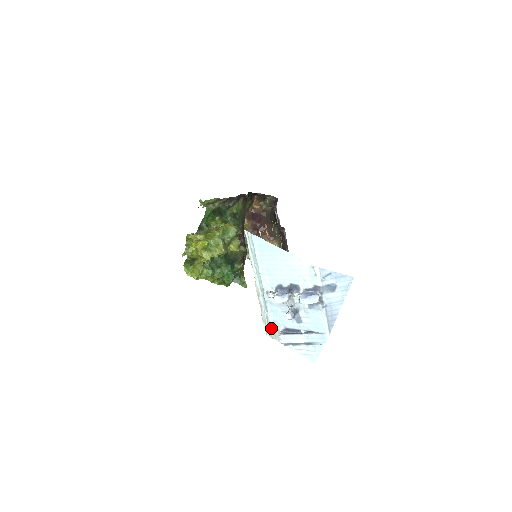
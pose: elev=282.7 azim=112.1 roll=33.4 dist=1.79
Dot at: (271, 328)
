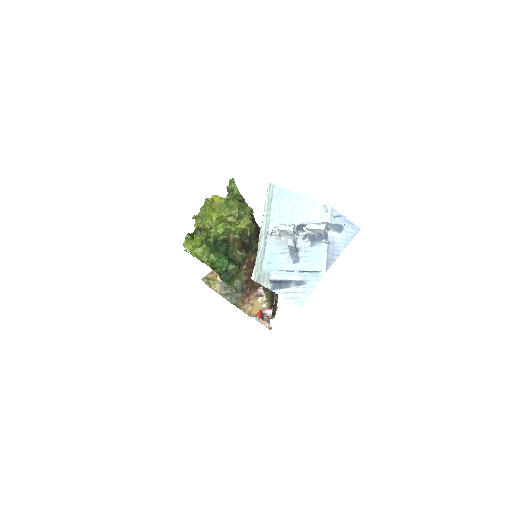
Dot at: (262, 272)
